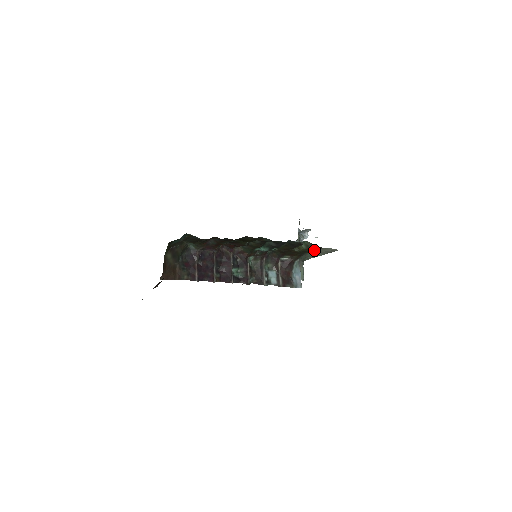
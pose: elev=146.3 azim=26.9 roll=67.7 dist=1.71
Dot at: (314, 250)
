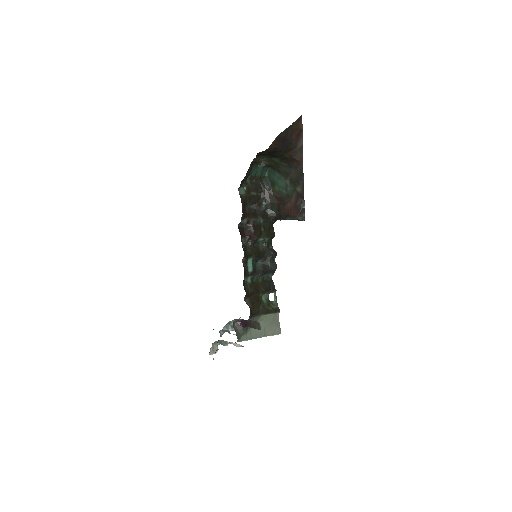
Dot at: (271, 311)
